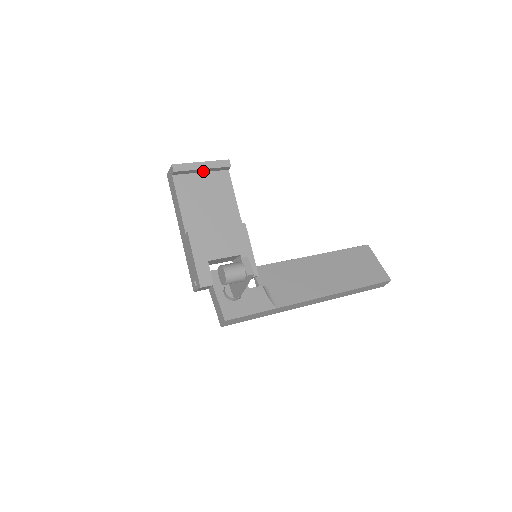
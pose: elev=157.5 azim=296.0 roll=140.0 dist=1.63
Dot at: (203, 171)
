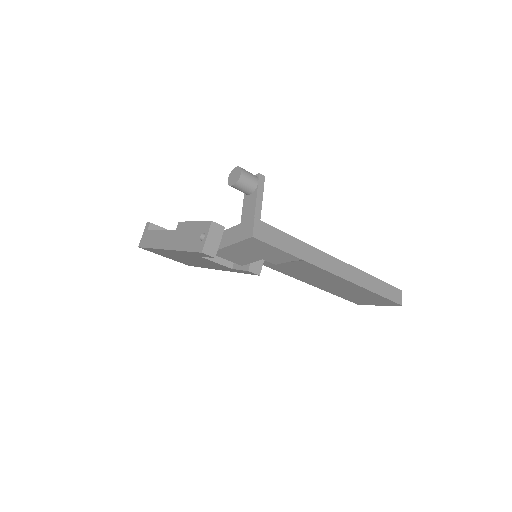
Dot at: occluded
